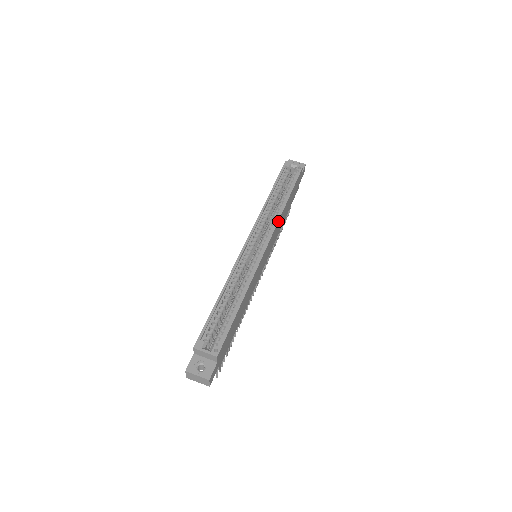
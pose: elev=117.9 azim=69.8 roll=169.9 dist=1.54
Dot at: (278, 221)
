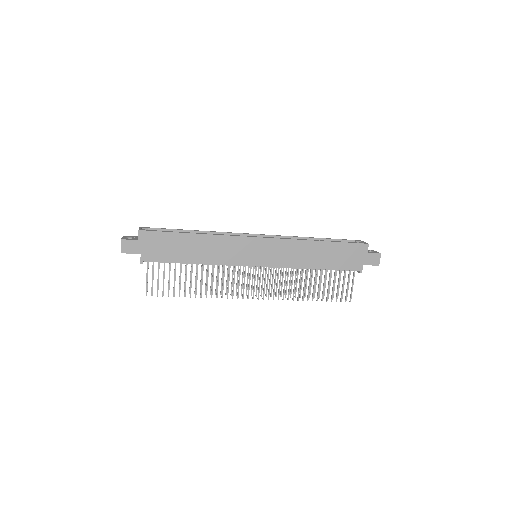
Dot at: (291, 240)
